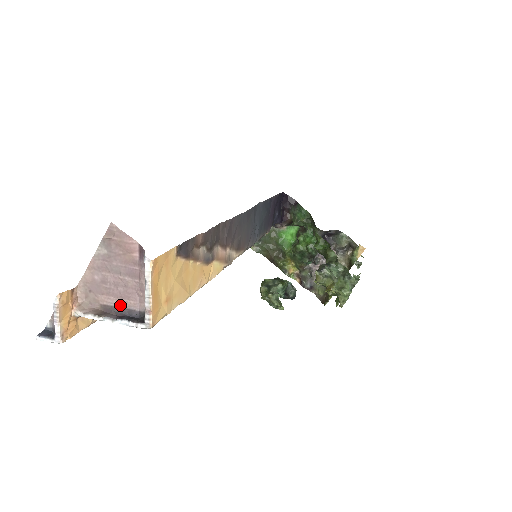
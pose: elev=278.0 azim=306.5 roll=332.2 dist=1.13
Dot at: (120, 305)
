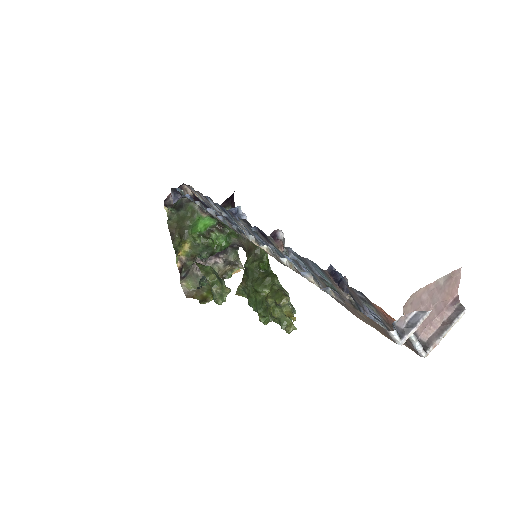
Dot at: occluded
